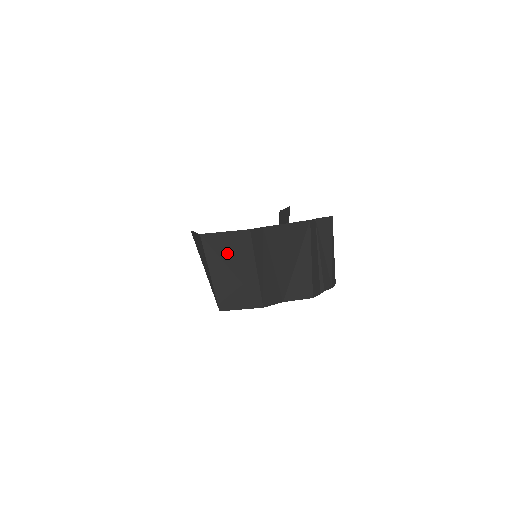
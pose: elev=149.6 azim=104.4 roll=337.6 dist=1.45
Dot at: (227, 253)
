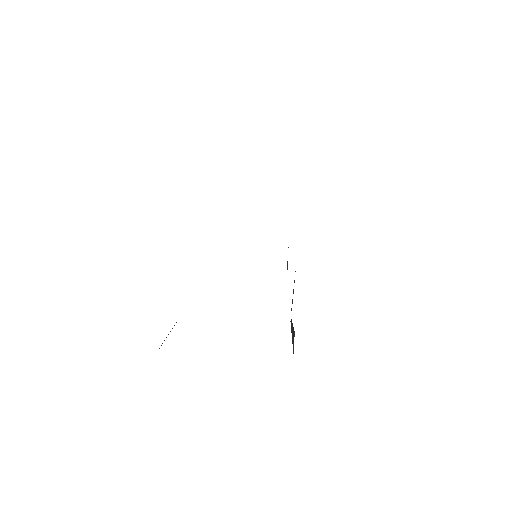
Dot at: occluded
